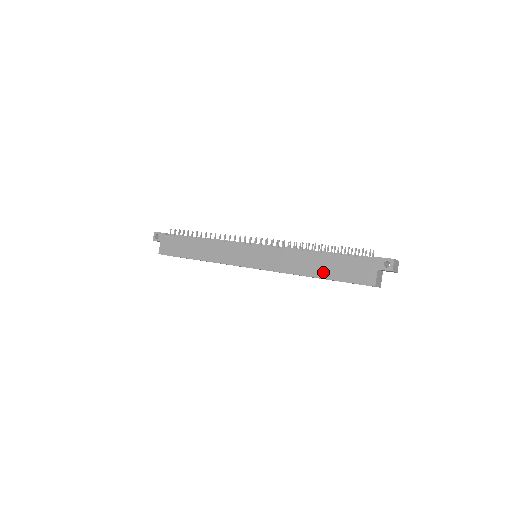
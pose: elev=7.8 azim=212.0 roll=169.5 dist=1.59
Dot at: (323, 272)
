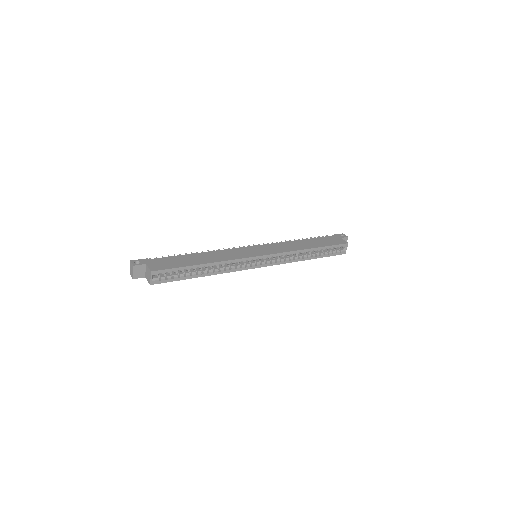
Dot at: (315, 245)
